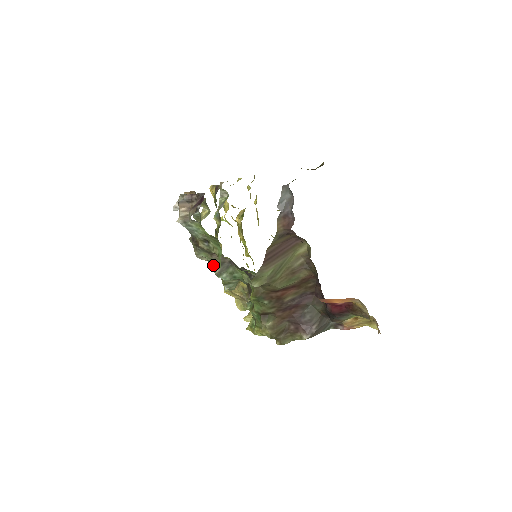
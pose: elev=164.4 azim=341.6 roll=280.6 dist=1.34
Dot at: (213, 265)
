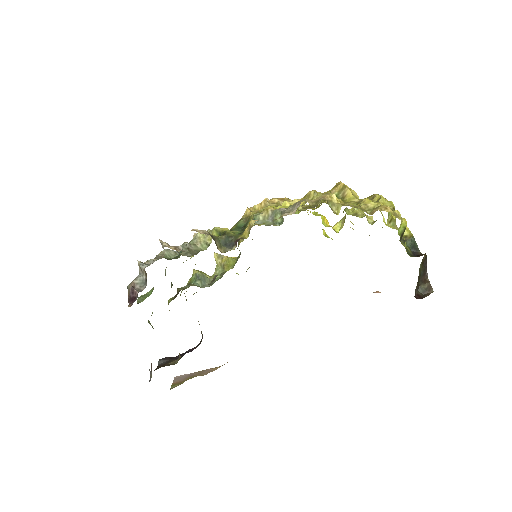
Dot at: occluded
